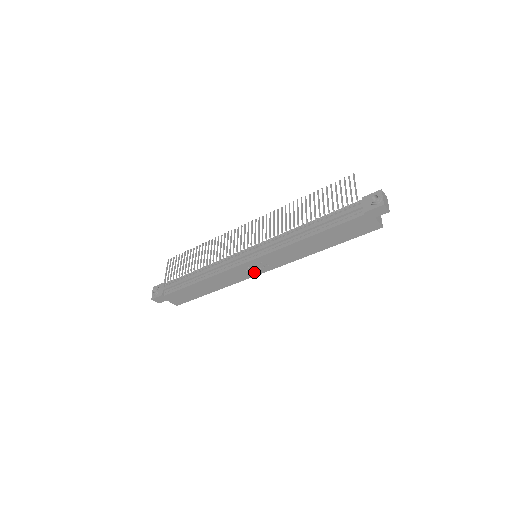
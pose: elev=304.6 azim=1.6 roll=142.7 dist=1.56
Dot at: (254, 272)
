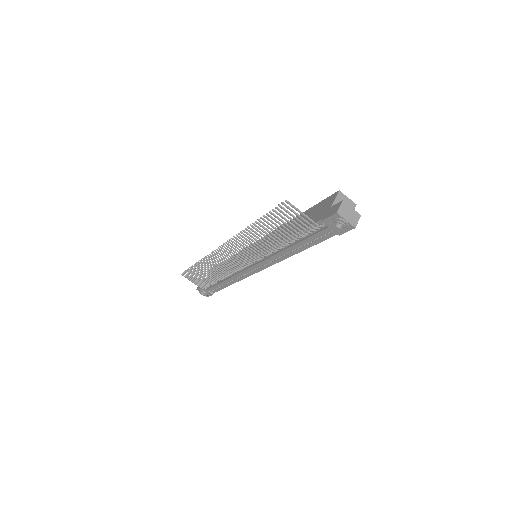
Dot at: occluded
